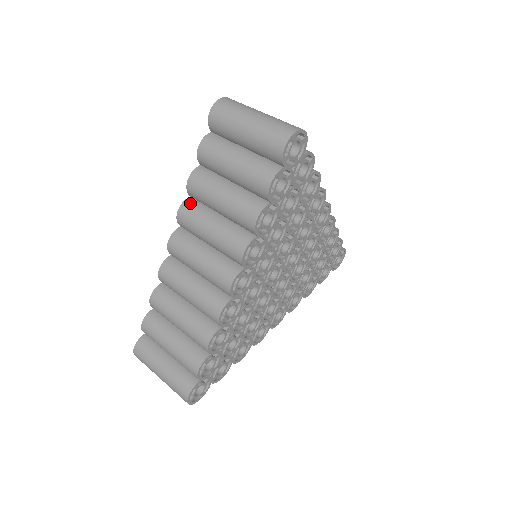
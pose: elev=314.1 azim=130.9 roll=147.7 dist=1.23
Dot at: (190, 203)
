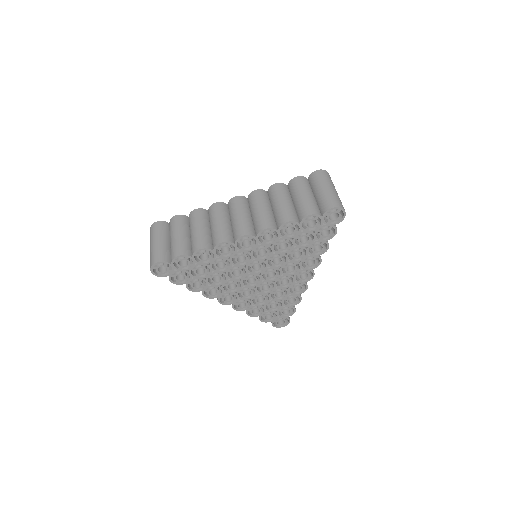
Dot at: (265, 193)
